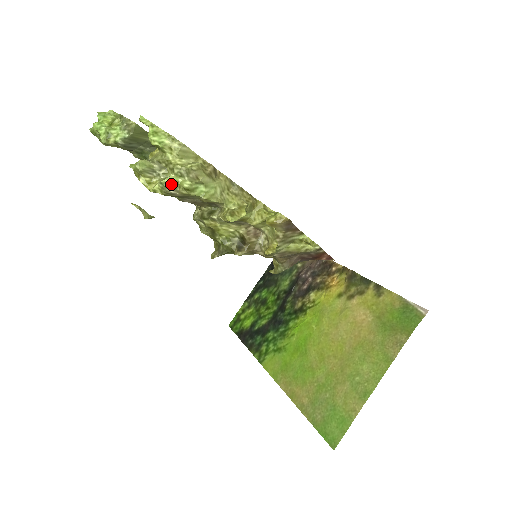
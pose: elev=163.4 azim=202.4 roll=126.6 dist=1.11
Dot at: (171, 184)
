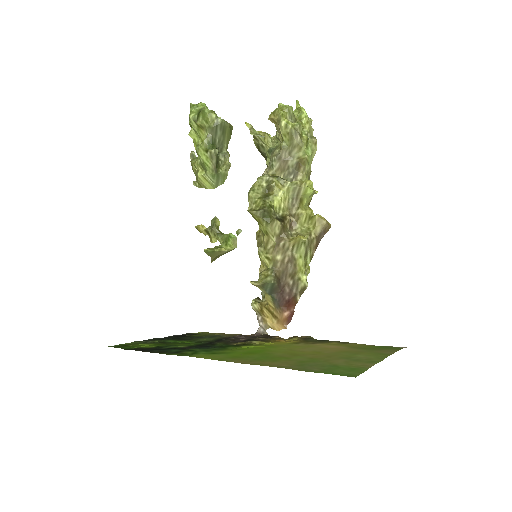
Dot at: (301, 129)
